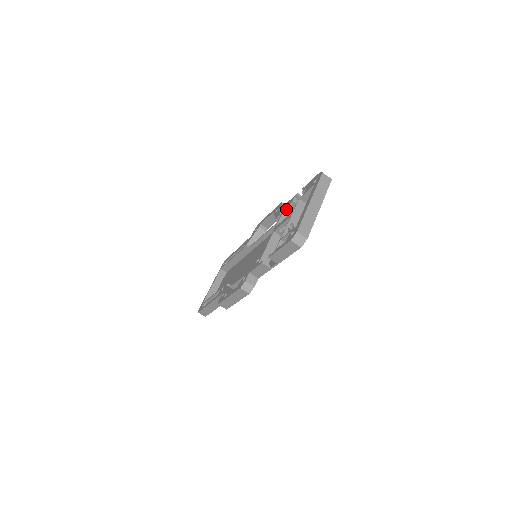
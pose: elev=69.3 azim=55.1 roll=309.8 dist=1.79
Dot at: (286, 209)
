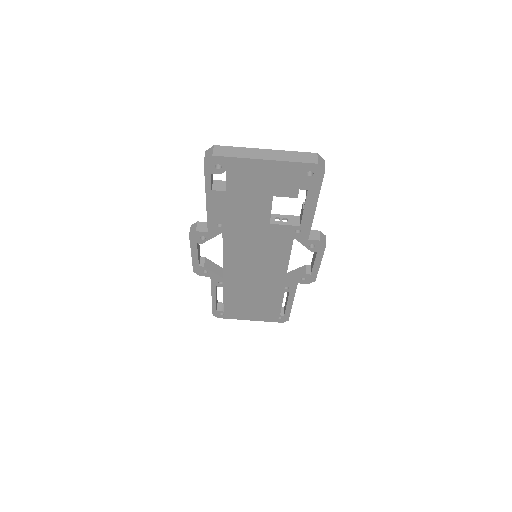
Dot at: occluded
